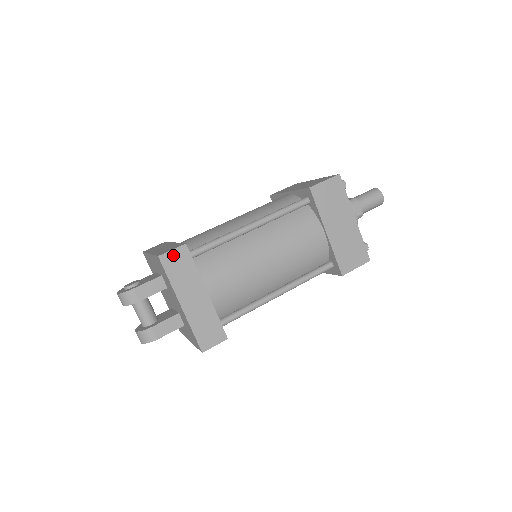
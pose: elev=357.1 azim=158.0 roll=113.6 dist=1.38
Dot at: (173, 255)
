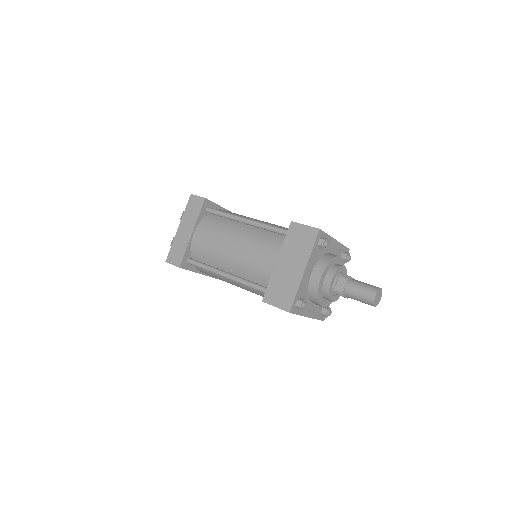
Dot at: (196, 199)
